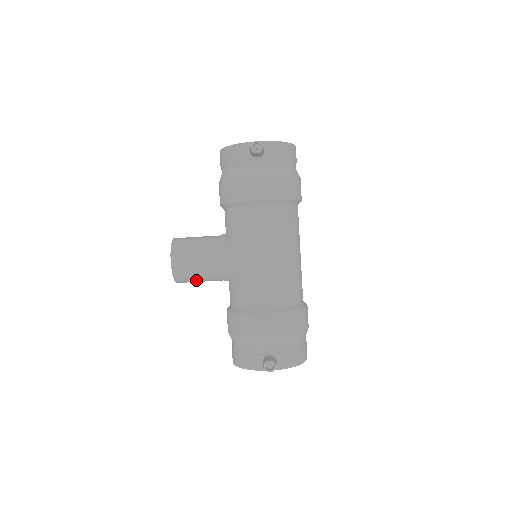
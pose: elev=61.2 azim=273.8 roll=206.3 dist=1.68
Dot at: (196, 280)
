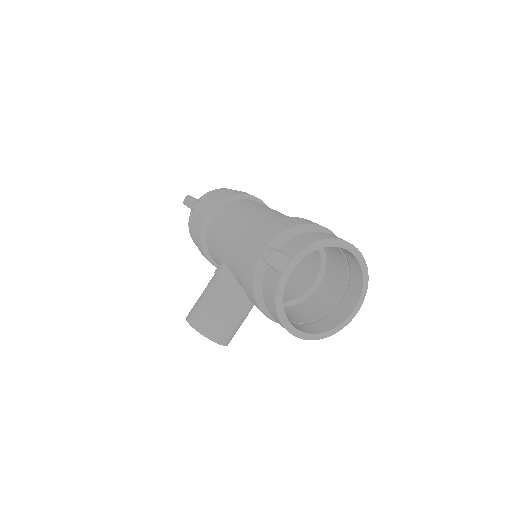
Dot at: (219, 317)
